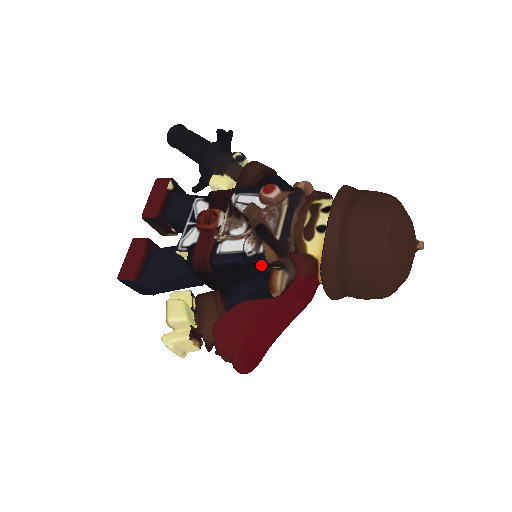
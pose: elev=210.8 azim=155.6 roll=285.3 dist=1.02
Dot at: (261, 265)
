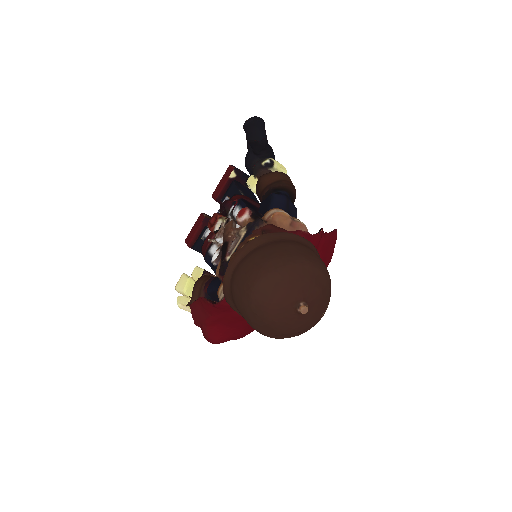
Dot at: occluded
